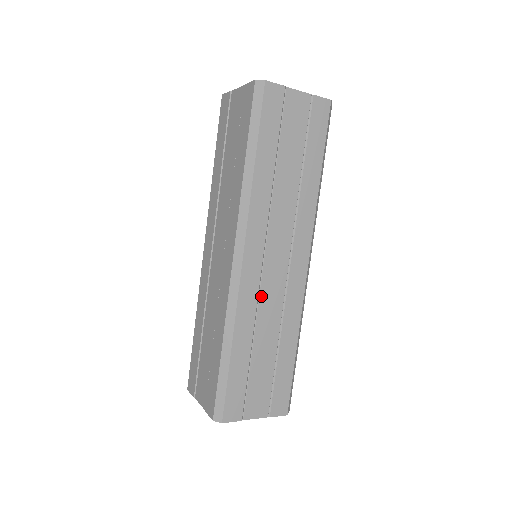
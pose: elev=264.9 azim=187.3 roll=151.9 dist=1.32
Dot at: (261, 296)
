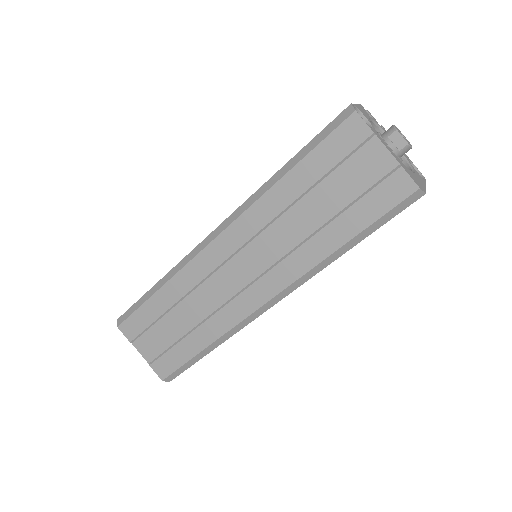
Dot at: occluded
